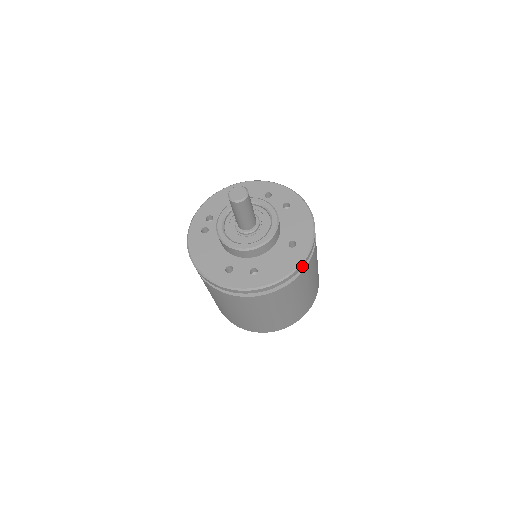
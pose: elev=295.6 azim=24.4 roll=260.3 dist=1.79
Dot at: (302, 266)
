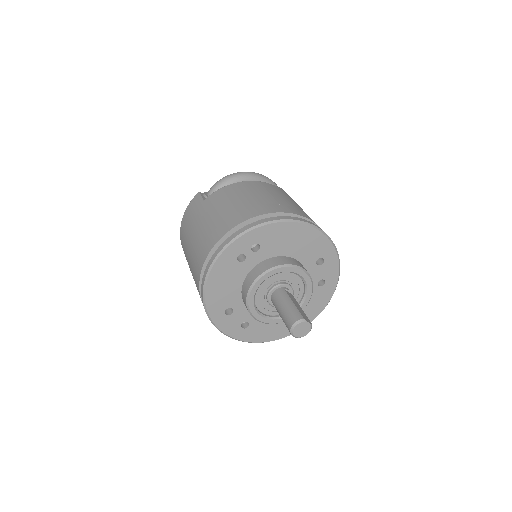
Dot at: occluded
